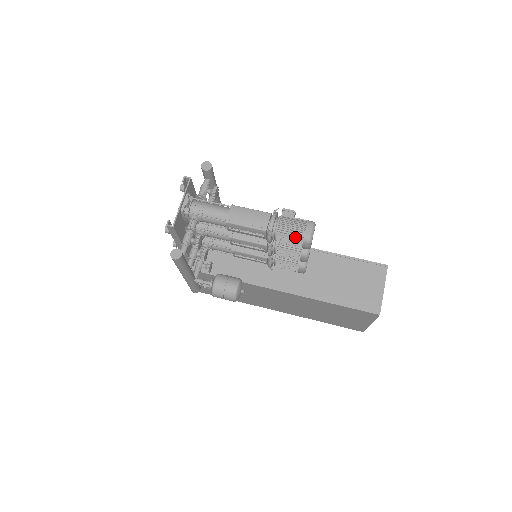
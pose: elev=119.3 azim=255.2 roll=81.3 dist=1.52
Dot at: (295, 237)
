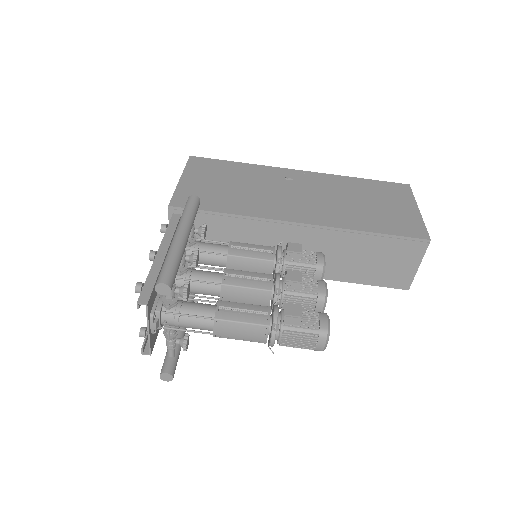
Dot at: (303, 347)
